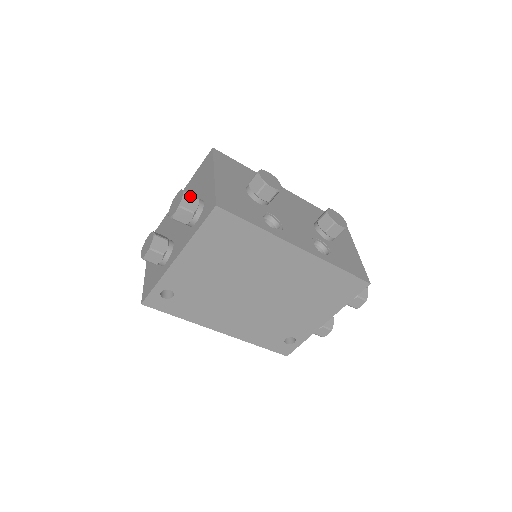
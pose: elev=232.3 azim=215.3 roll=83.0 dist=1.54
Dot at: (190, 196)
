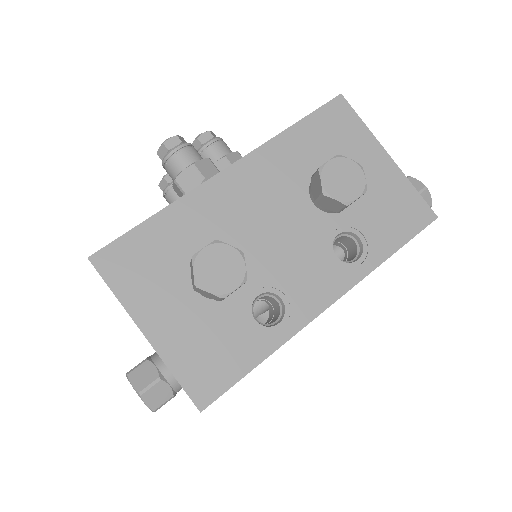
Dot at: (150, 391)
